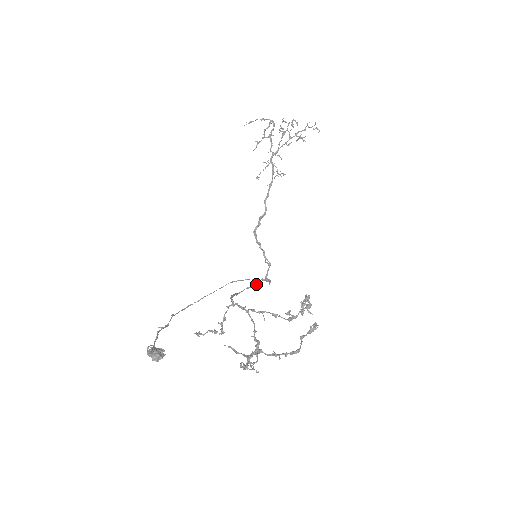
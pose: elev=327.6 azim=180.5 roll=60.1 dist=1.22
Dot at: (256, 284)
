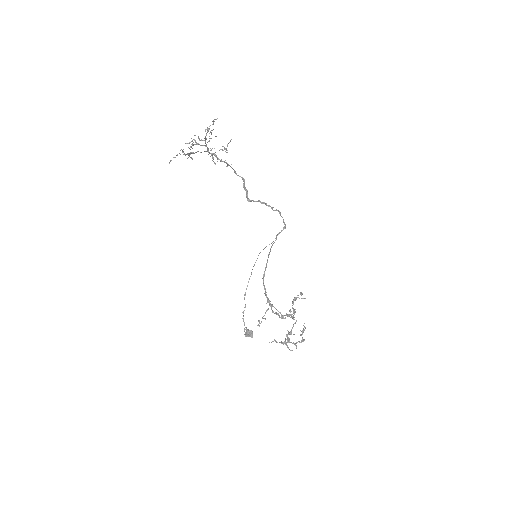
Dot at: occluded
